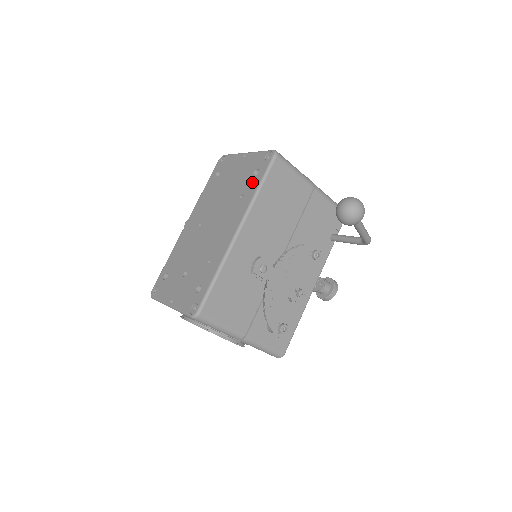
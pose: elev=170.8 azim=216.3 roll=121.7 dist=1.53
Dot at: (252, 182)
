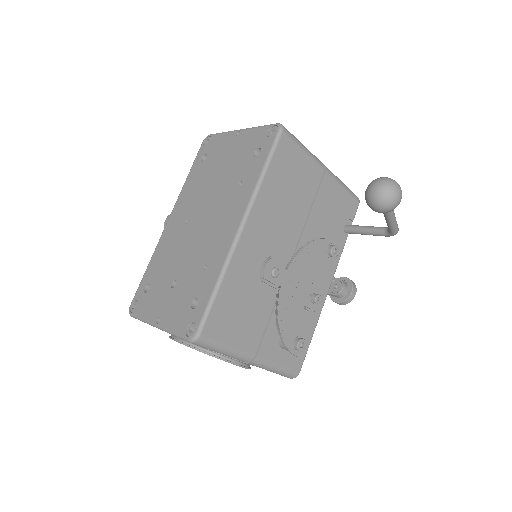
Dot at: (253, 164)
